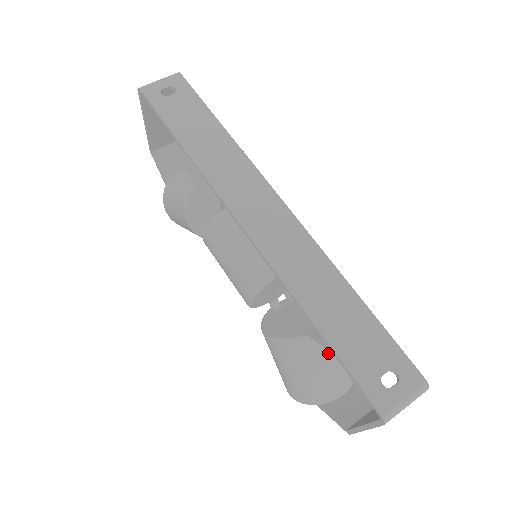
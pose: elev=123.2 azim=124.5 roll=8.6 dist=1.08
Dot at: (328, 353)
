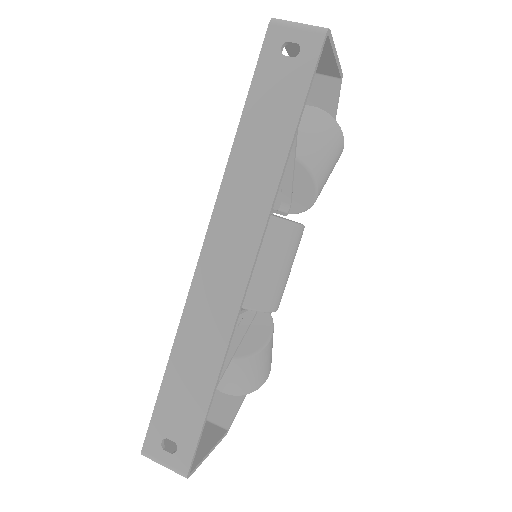
Dot at: occluded
